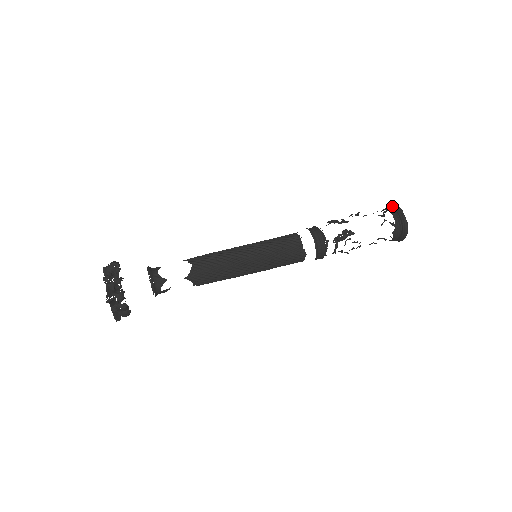
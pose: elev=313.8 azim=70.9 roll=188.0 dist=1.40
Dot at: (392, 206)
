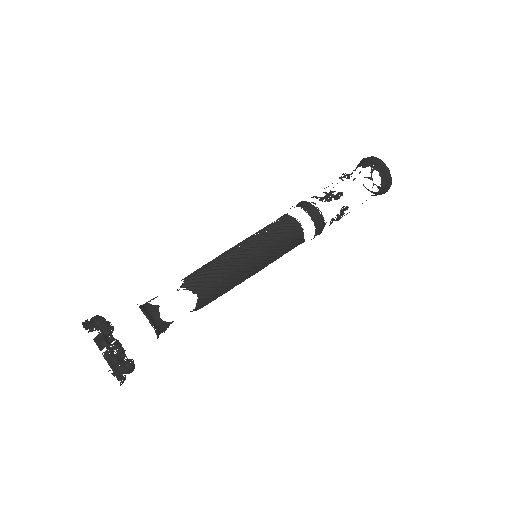
Dot at: (378, 162)
